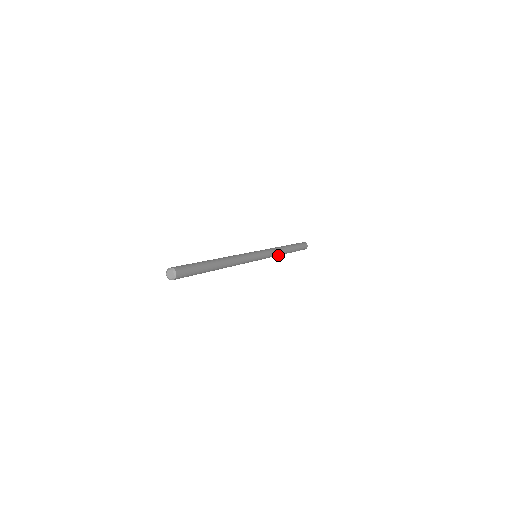
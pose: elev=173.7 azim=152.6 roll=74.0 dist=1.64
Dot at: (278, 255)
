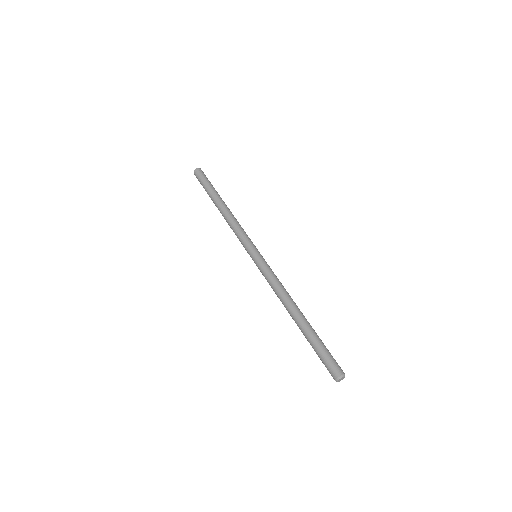
Dot at: occluded
